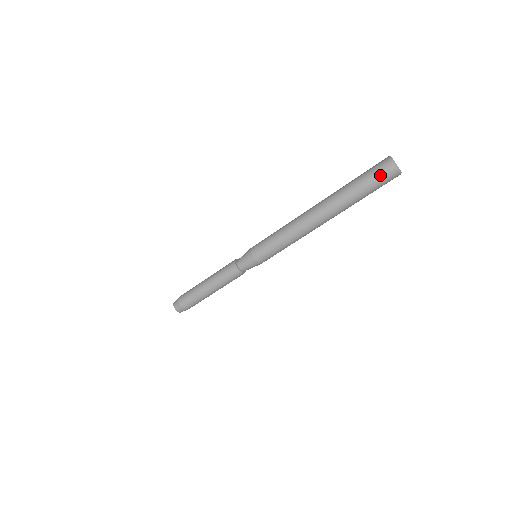
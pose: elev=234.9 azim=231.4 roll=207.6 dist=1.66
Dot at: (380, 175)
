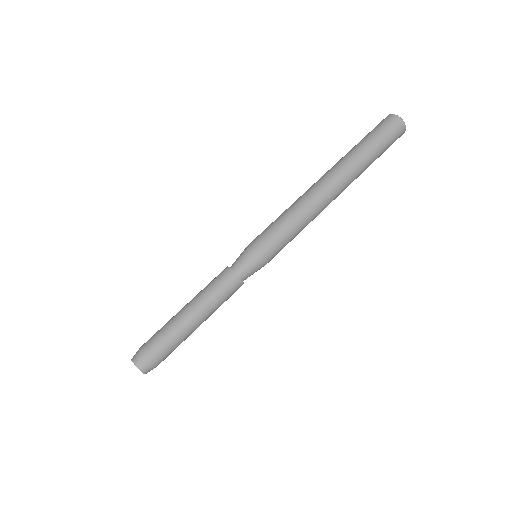
Dot at: (392, 133)
